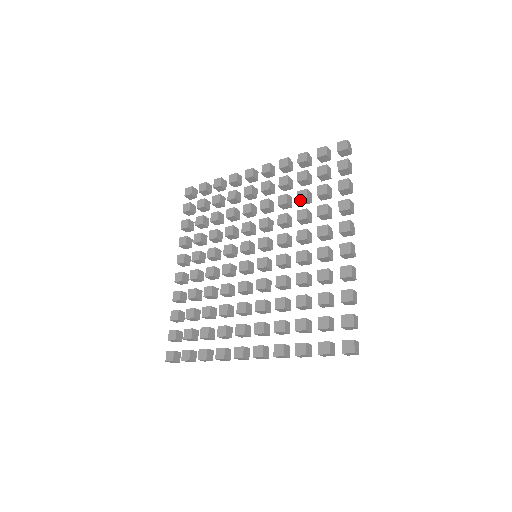
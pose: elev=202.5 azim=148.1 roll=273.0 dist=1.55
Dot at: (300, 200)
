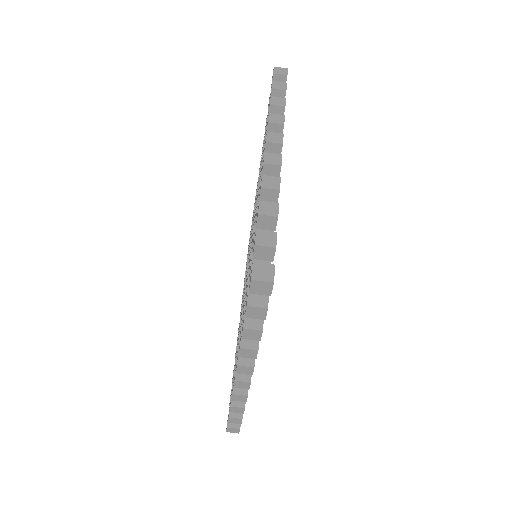
Dot at: occluded
